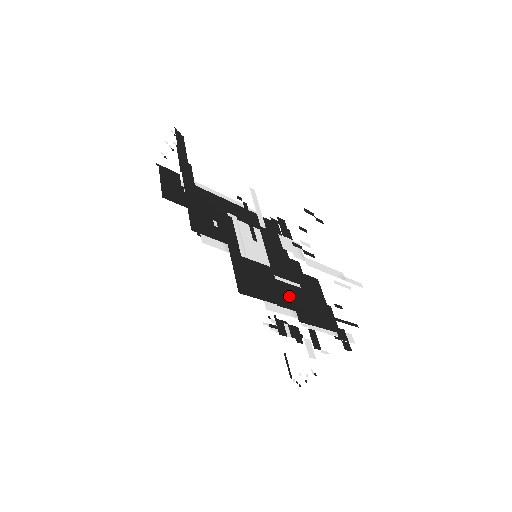
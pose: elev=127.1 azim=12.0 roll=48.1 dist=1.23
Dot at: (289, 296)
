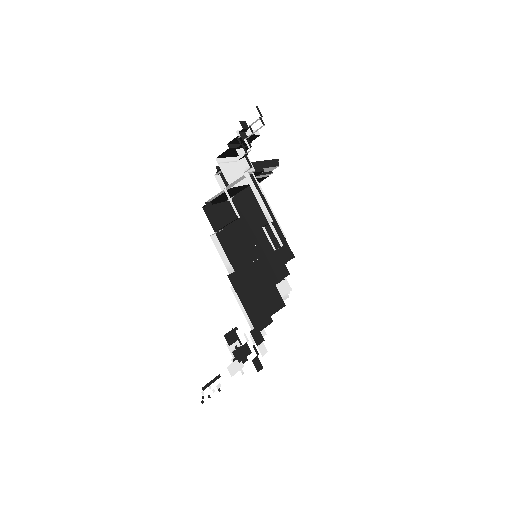
Dot at: (241, 265)
